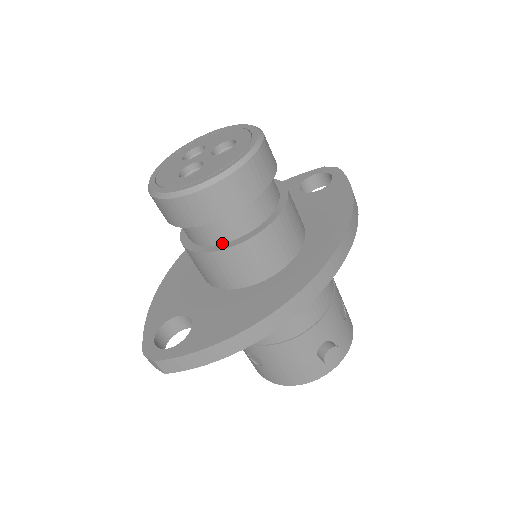
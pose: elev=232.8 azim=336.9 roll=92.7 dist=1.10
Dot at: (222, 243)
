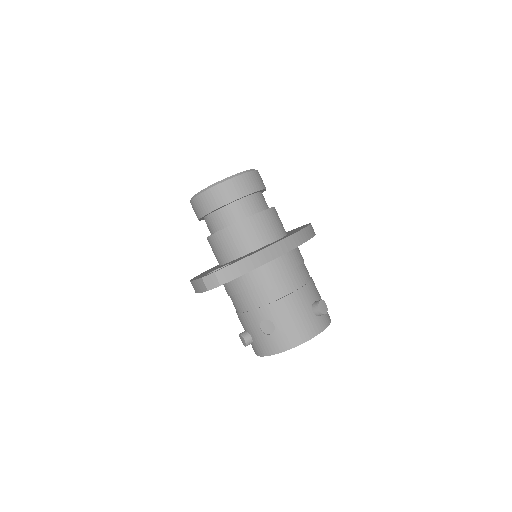
Dot at: occluded
